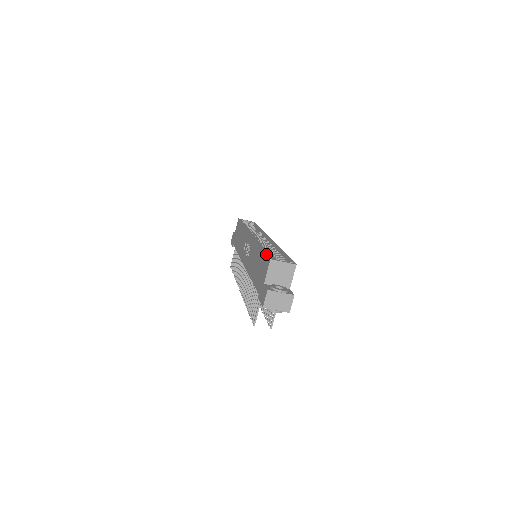
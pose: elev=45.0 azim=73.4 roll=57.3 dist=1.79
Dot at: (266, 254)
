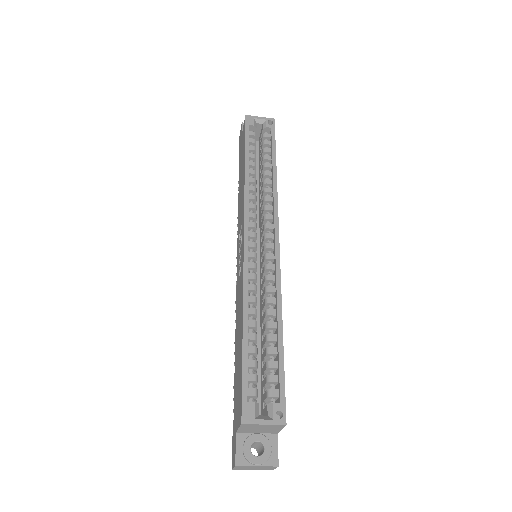
Dot at: (241, 388)
